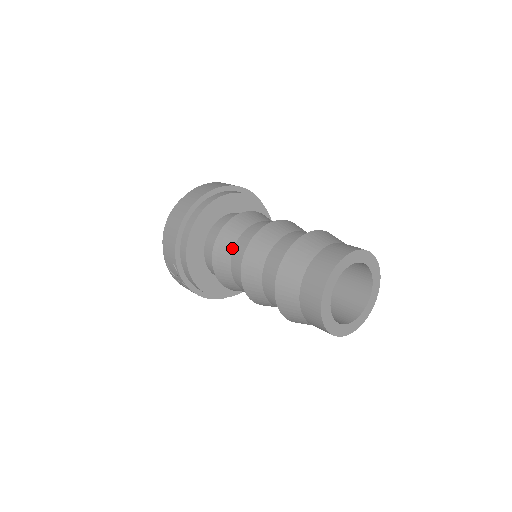
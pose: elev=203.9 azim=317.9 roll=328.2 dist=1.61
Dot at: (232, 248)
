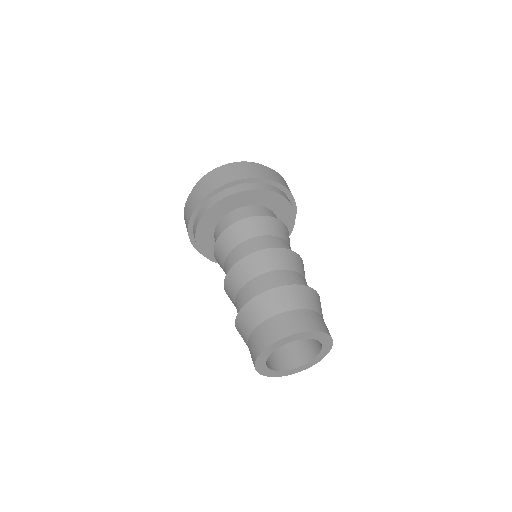
Dot at: (223, 262)
